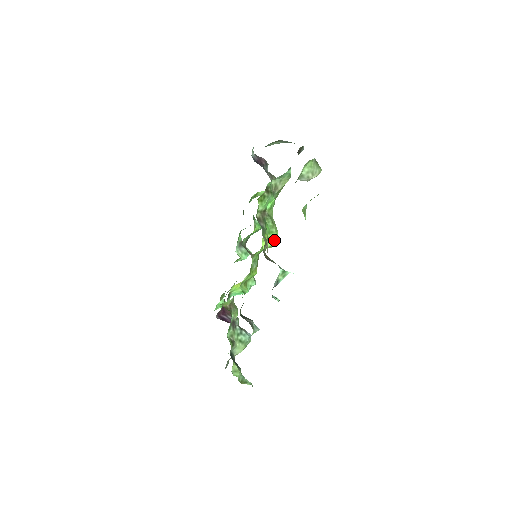
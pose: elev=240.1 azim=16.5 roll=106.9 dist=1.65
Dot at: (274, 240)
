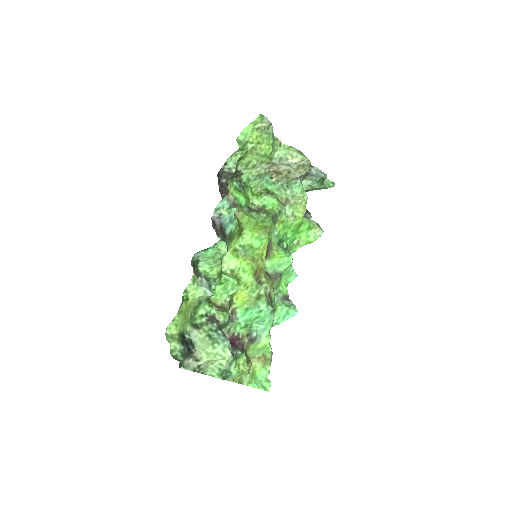
Dot at: (265, 227)
